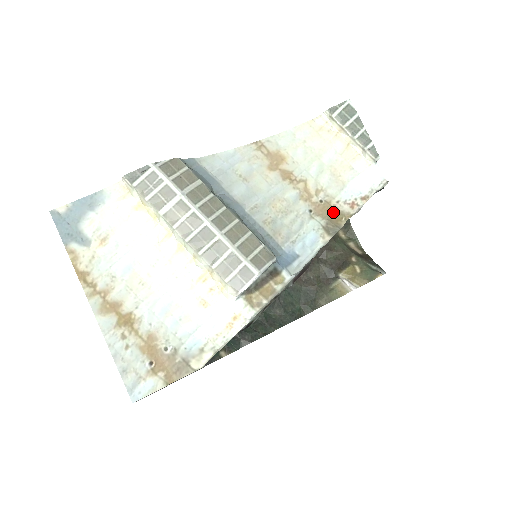
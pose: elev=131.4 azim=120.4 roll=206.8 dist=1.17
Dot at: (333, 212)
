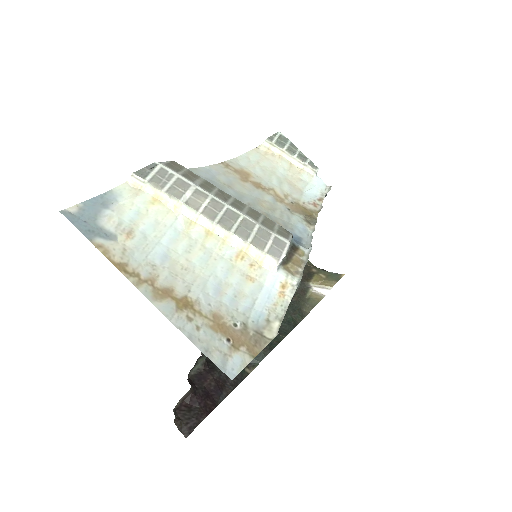
Dot at: (304, 210)
